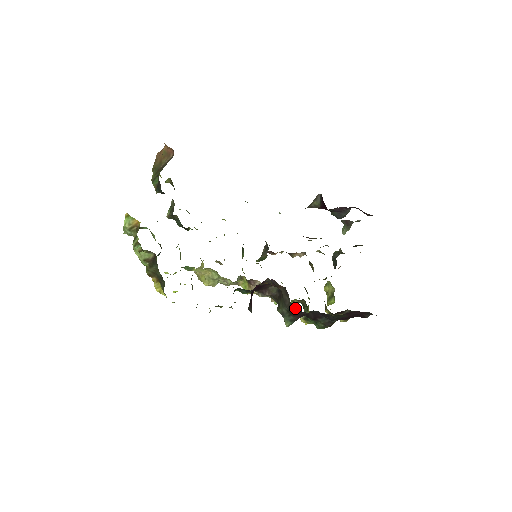
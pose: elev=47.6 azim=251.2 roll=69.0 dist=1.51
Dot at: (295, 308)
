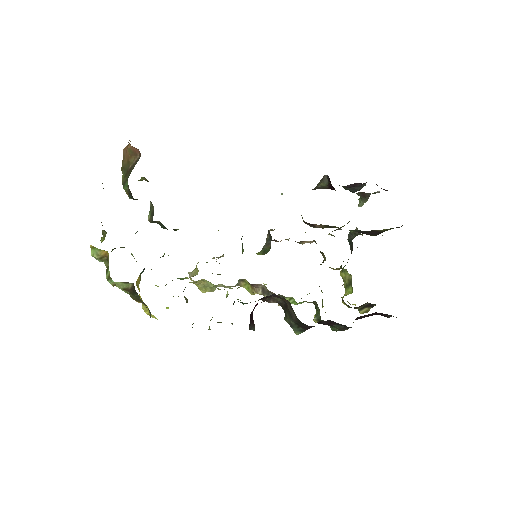
Dot at: (303, 323)
